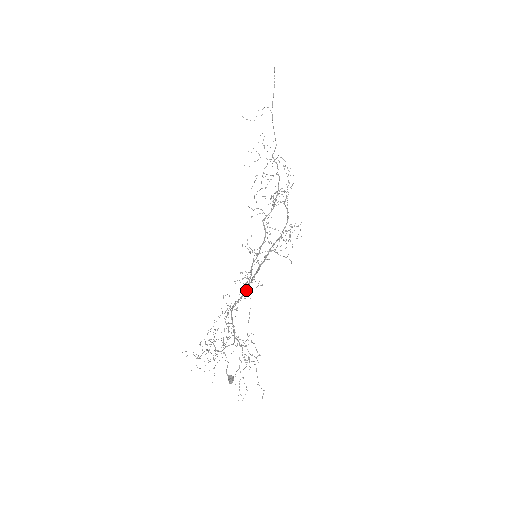
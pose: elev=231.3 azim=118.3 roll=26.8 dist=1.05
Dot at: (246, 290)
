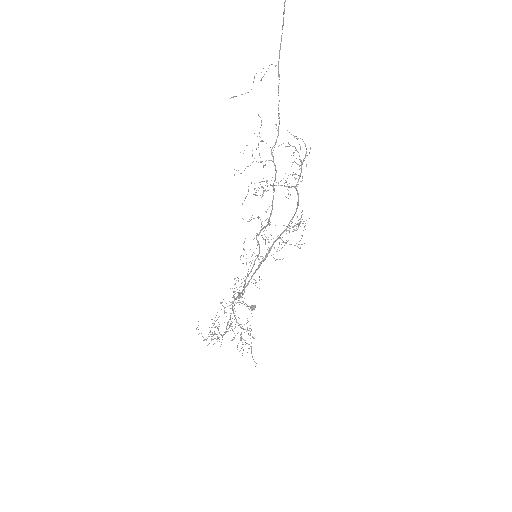
Dot at: (242, 294)
